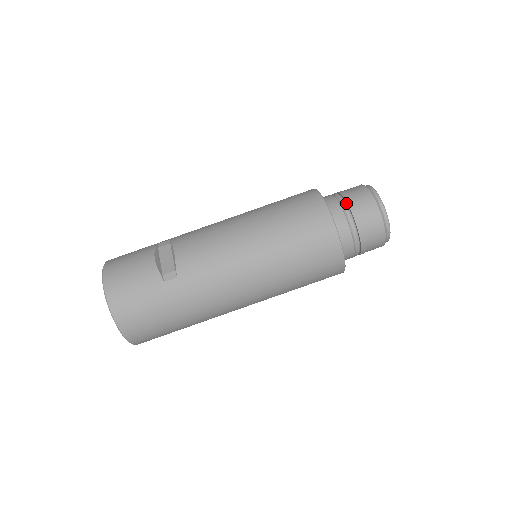
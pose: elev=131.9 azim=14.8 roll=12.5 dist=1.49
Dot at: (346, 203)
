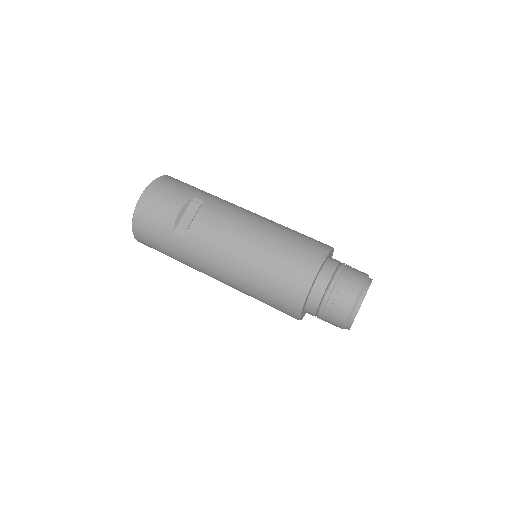
Dot at: (334, 287)
